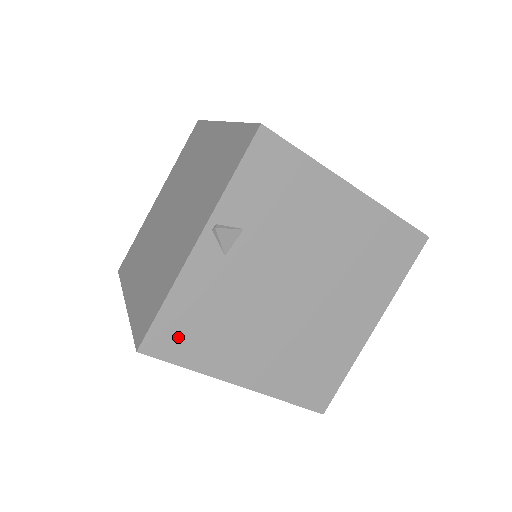
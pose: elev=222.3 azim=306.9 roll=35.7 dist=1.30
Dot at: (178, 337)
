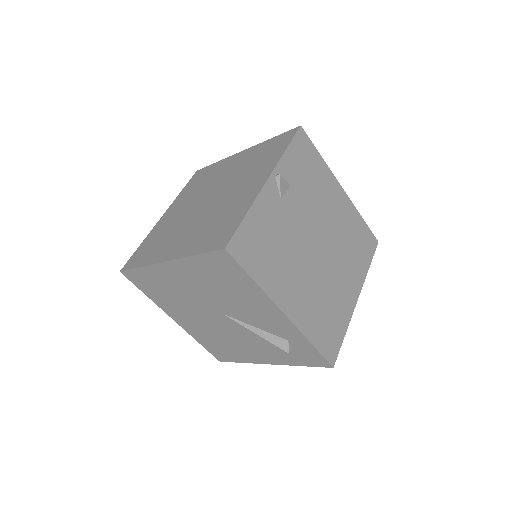
Dot at: (251, 249)
